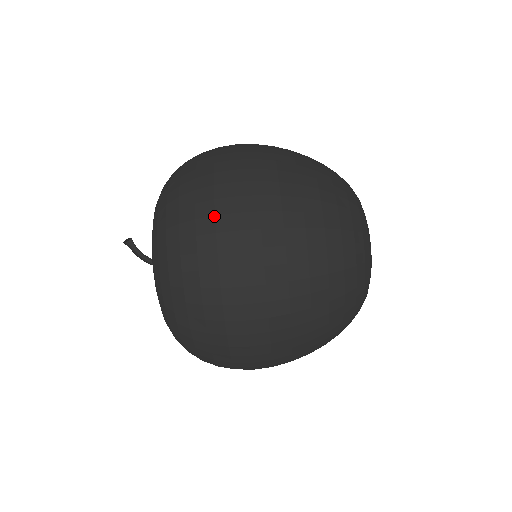
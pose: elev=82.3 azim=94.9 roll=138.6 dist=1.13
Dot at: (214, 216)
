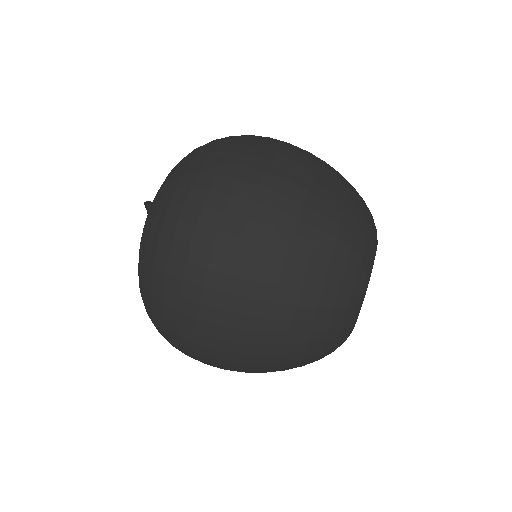
Dot at: (222, 162)
